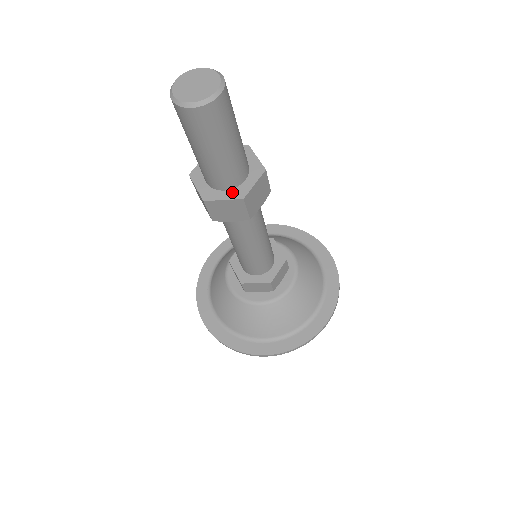
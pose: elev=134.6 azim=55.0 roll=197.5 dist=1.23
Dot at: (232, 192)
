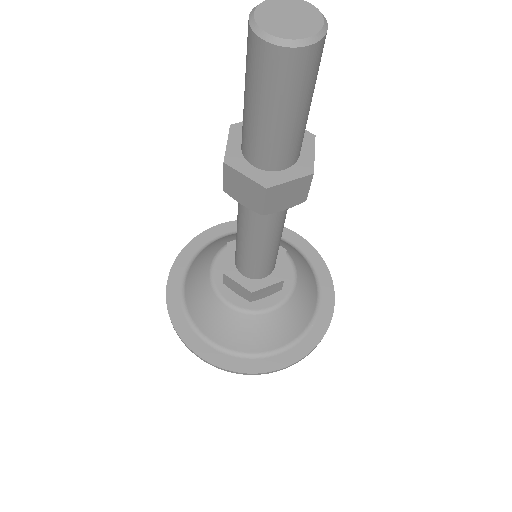
Dot at: (260, 173)
